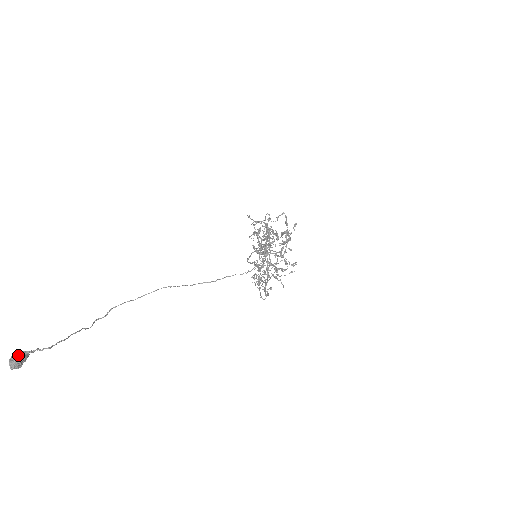
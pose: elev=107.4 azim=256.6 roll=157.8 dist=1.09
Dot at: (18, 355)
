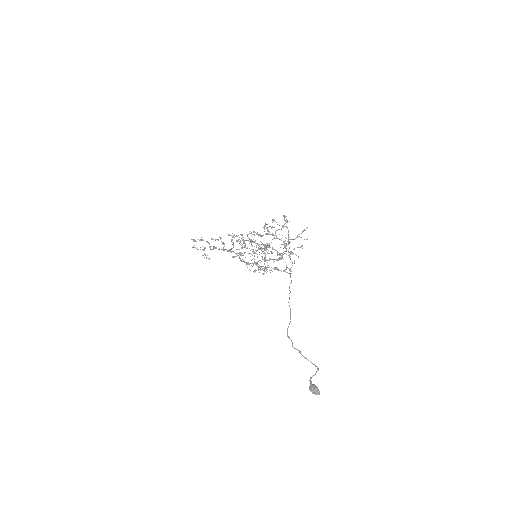
Dot at: (313, 387)
